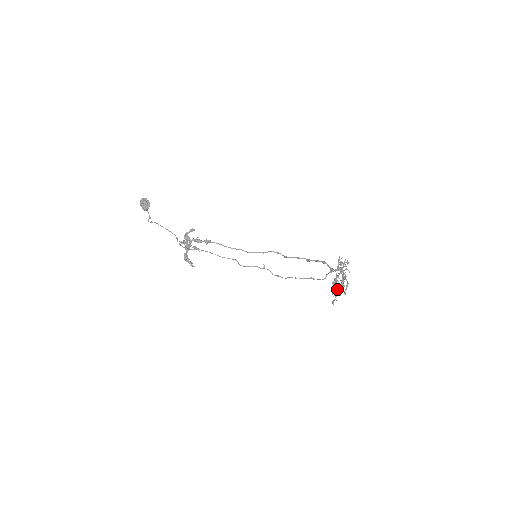
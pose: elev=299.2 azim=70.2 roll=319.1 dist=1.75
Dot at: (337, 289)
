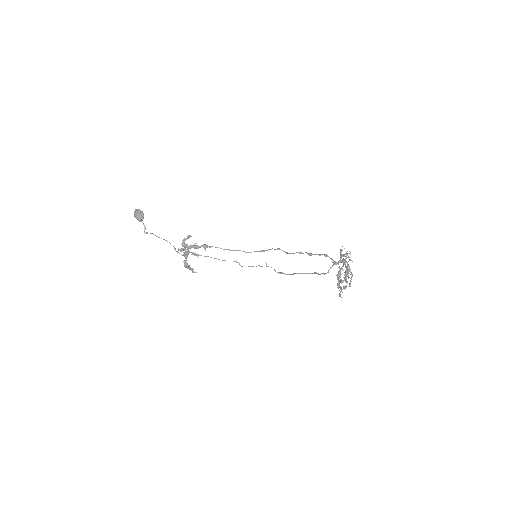
Dot at: occluded
